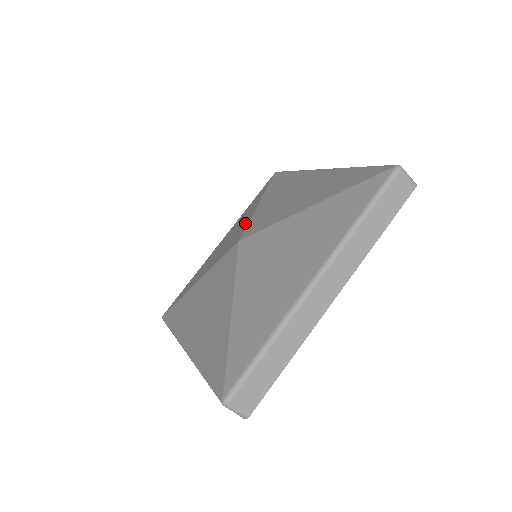
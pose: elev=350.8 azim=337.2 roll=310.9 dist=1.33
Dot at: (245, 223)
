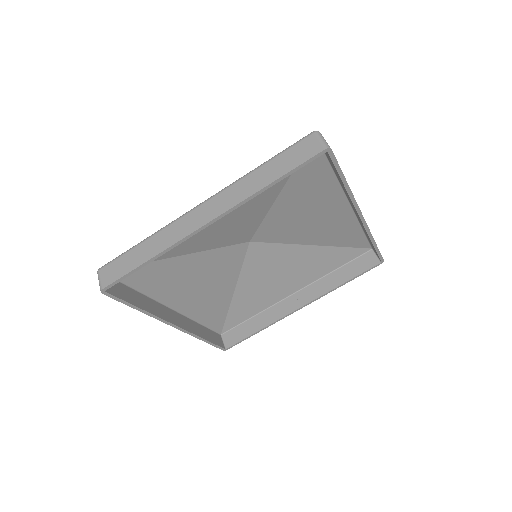
Dot at: (283, 247)
